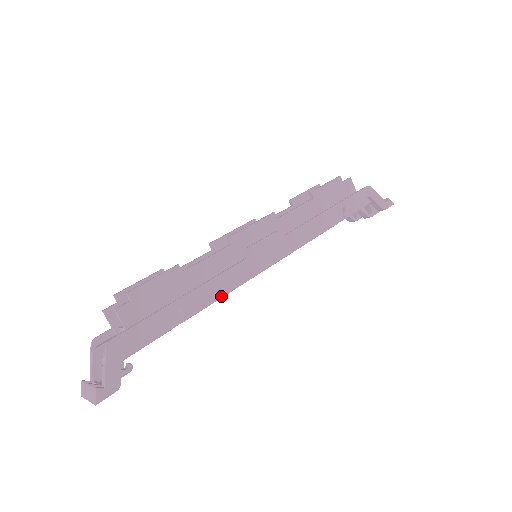
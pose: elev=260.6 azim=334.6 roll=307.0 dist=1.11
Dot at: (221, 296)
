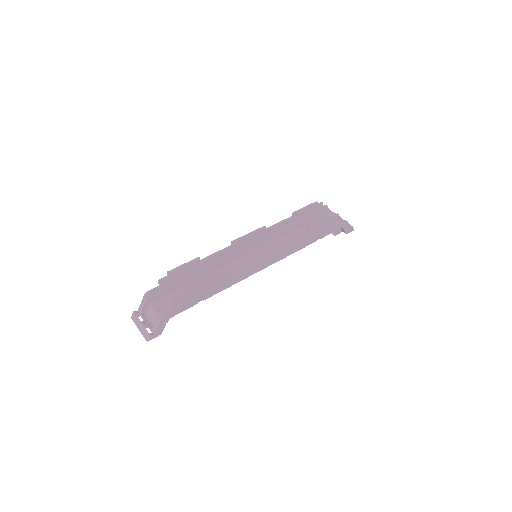
Dot at: (228, 287)
